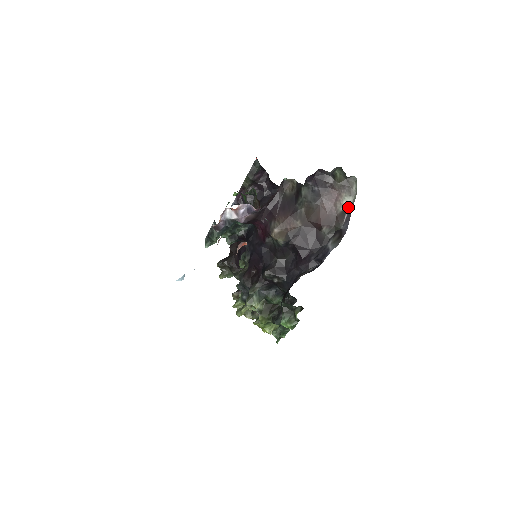
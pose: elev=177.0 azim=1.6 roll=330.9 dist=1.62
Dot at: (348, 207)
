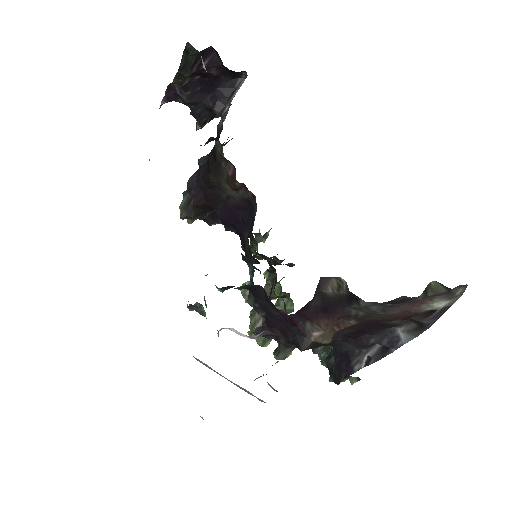
Dot at: (441, 308)
